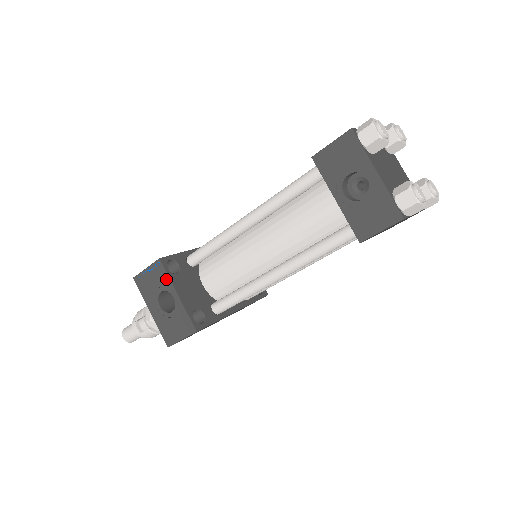
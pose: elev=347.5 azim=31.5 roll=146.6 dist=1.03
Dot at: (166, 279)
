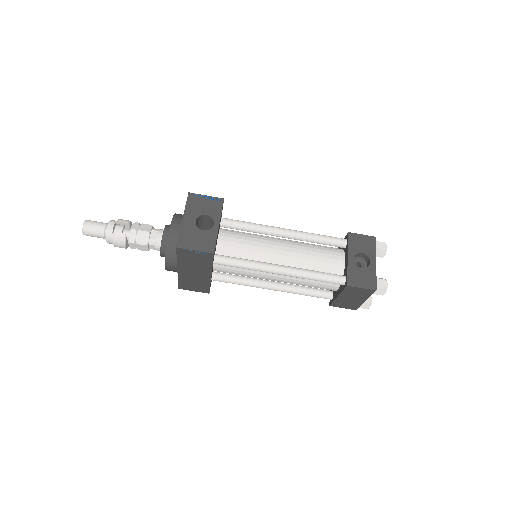
Dot at: (218, 211)
